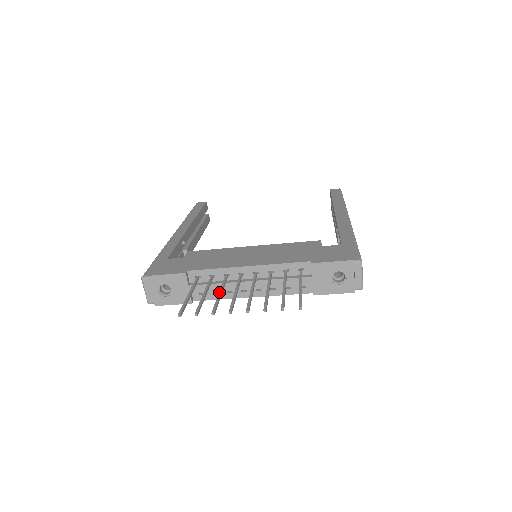
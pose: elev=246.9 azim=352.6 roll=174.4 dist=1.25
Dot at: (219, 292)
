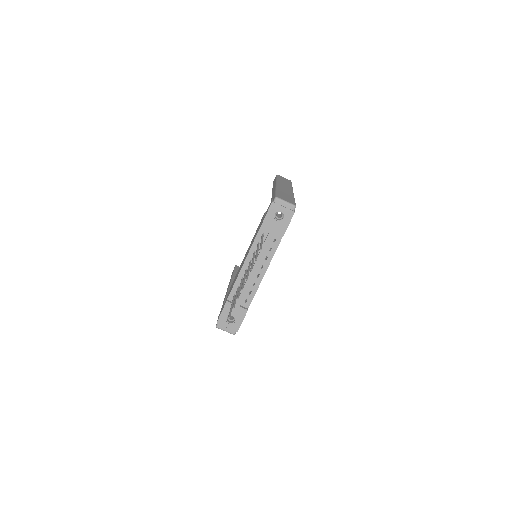
Dot at: (239, 289)
